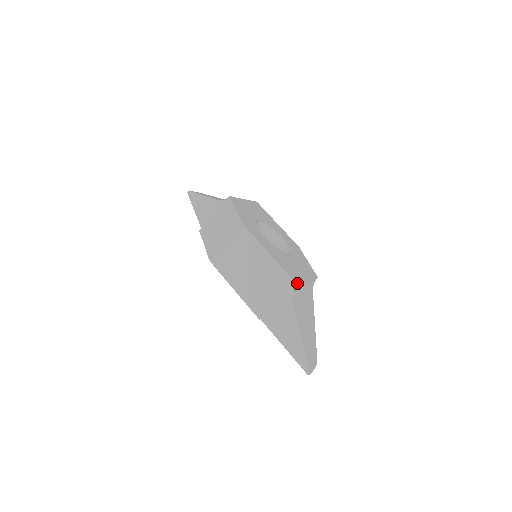
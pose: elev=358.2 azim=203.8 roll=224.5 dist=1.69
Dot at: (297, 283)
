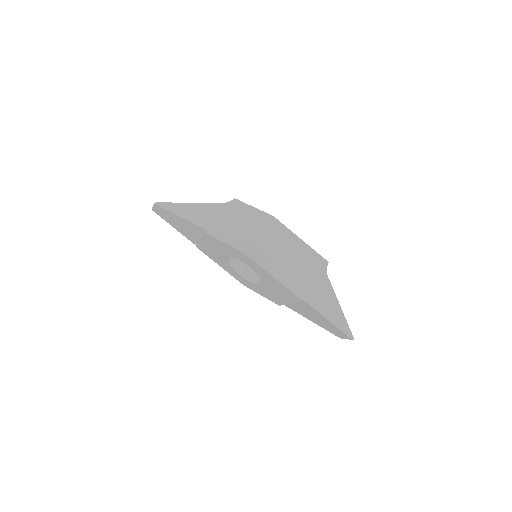
Dot at: occluded
